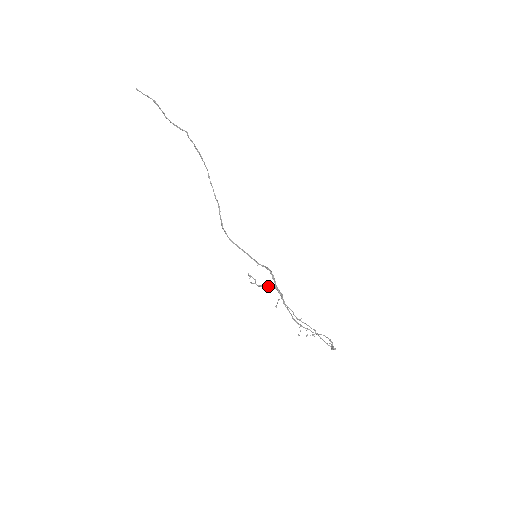
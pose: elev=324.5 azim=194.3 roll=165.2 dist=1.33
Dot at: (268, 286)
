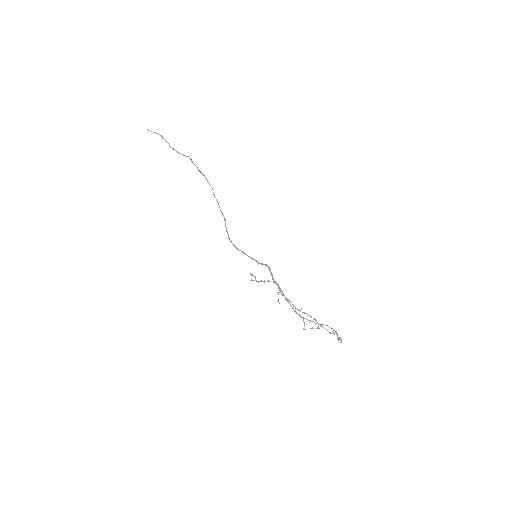
Dot at: (267, 281)
